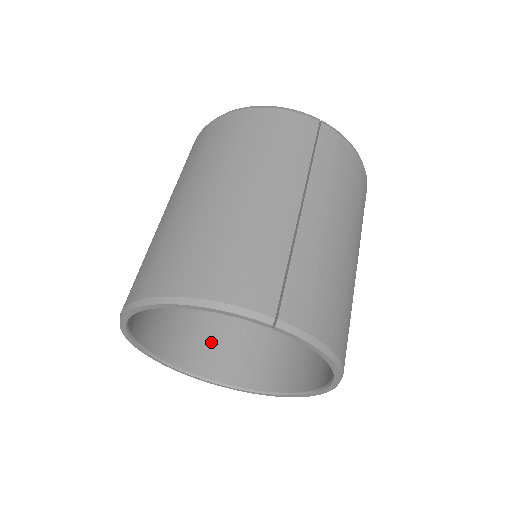
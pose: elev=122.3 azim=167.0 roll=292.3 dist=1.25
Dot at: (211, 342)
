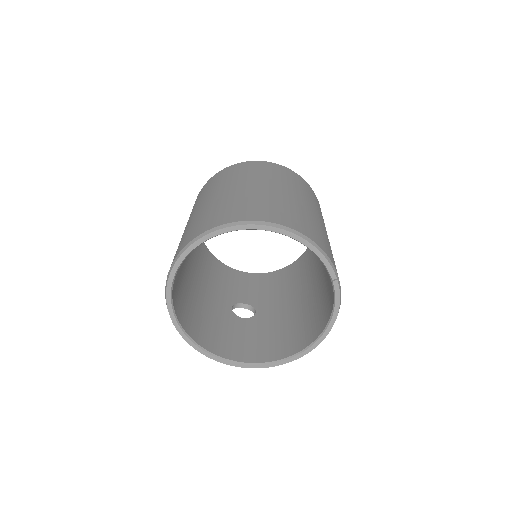
Dot at: (185, 304)
